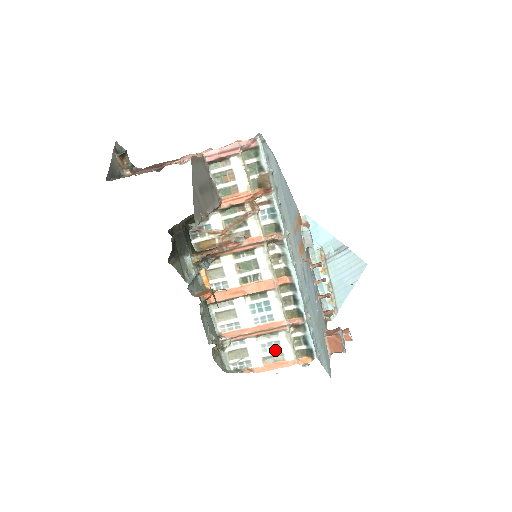
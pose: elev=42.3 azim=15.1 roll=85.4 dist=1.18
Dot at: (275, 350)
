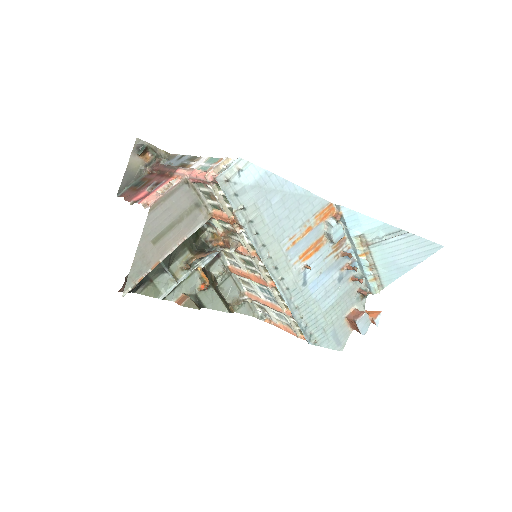
Dot at: (284, 320)
